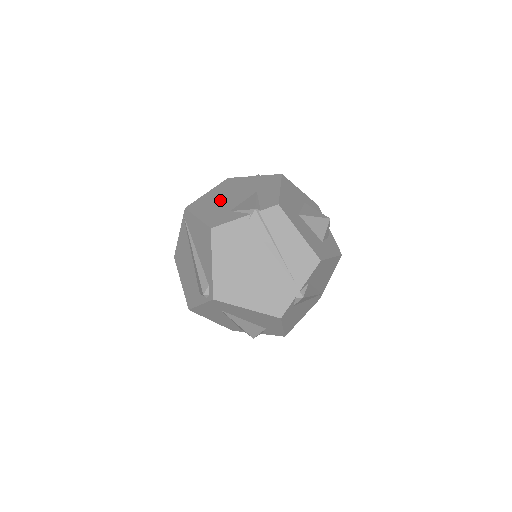
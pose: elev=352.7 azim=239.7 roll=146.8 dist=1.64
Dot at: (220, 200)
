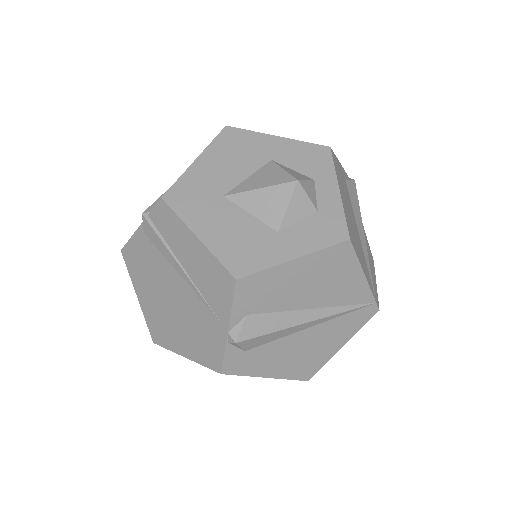
Dot at: occluded
